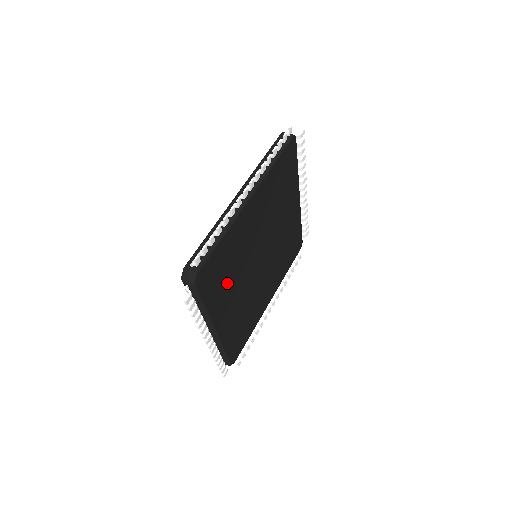
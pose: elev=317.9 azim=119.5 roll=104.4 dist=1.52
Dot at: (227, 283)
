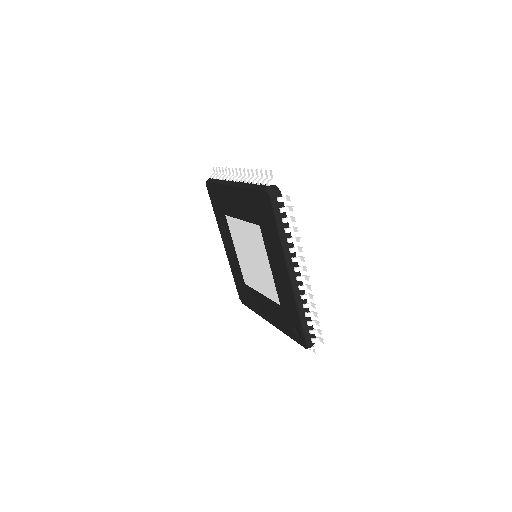
Dot at: occluded
